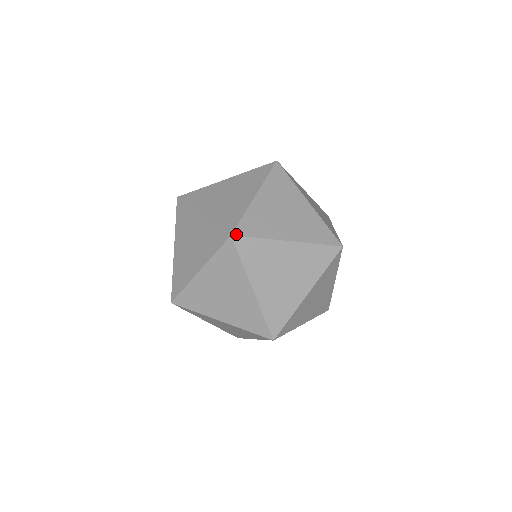
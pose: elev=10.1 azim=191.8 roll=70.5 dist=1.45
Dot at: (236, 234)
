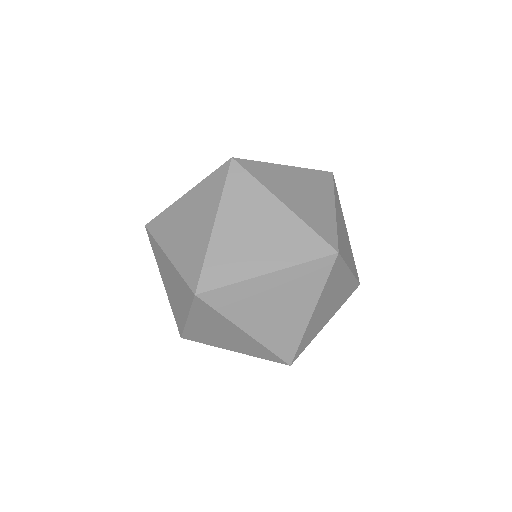
Dot at: (200, 291)
